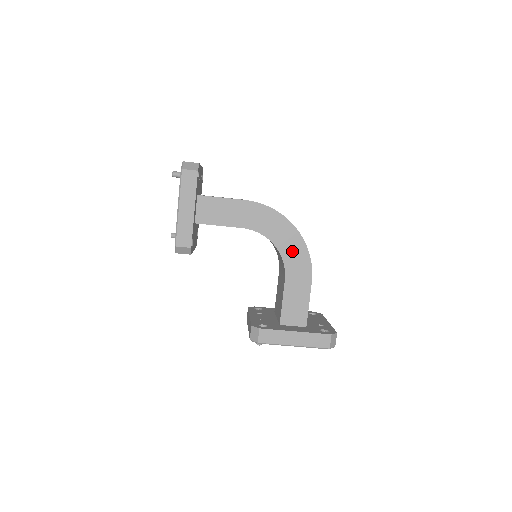
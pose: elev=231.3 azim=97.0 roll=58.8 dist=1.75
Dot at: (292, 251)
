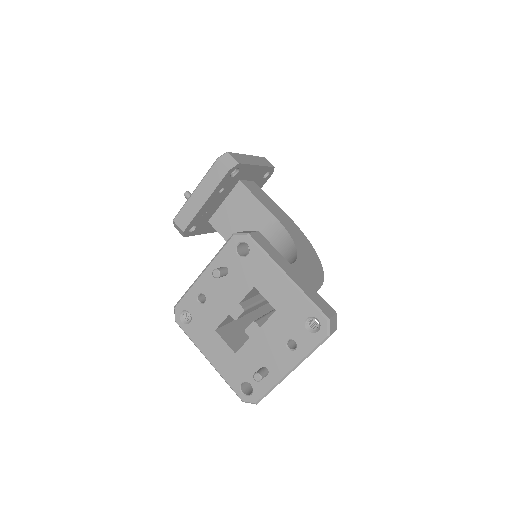
Dot at: (309, 262)
